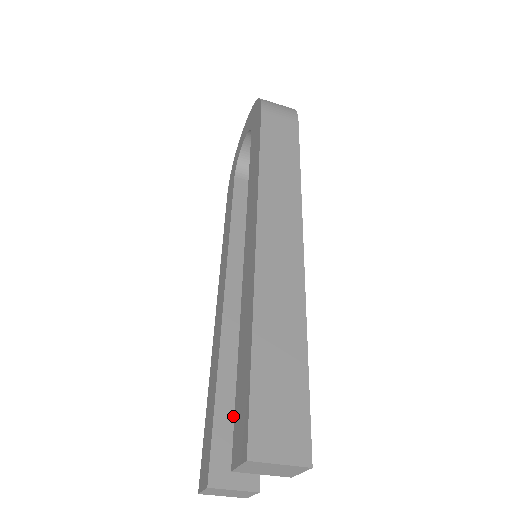
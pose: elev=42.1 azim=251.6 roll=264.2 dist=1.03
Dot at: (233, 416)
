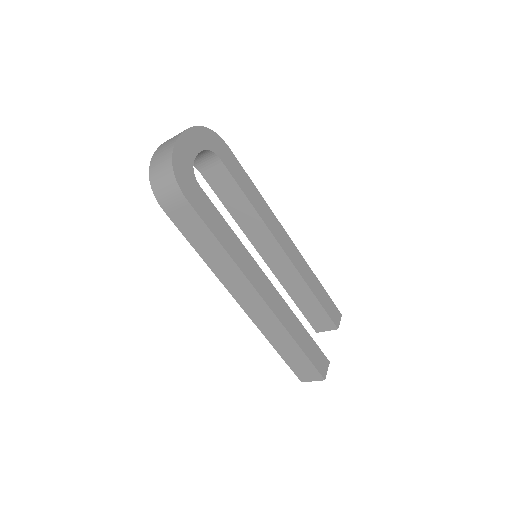
Dot at: (309, 309)
